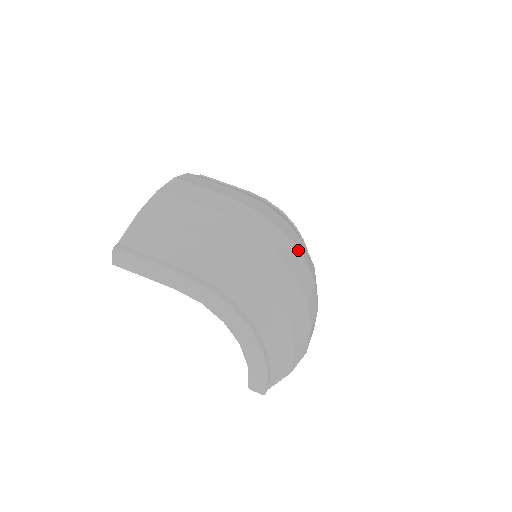
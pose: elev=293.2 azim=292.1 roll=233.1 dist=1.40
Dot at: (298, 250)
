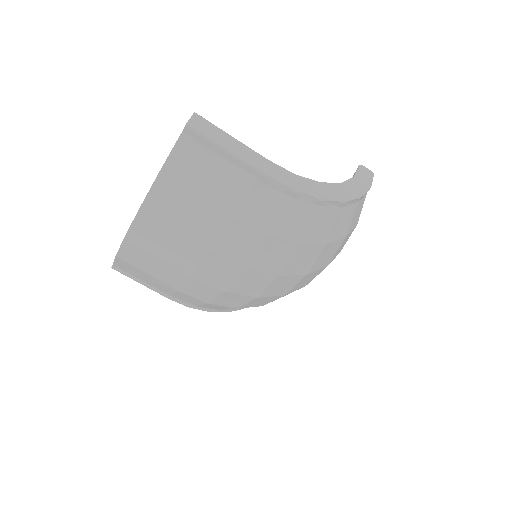
Dot at: (299, 275)
